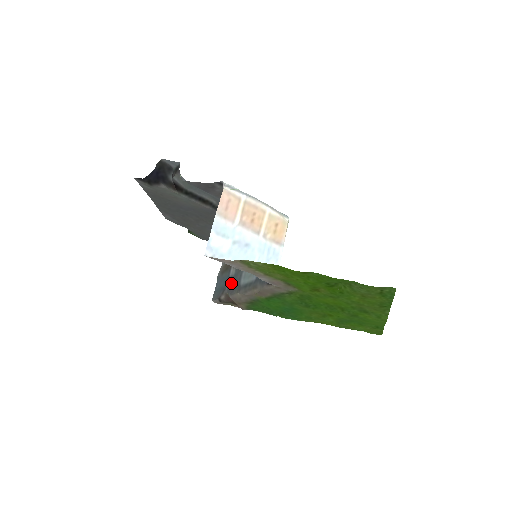
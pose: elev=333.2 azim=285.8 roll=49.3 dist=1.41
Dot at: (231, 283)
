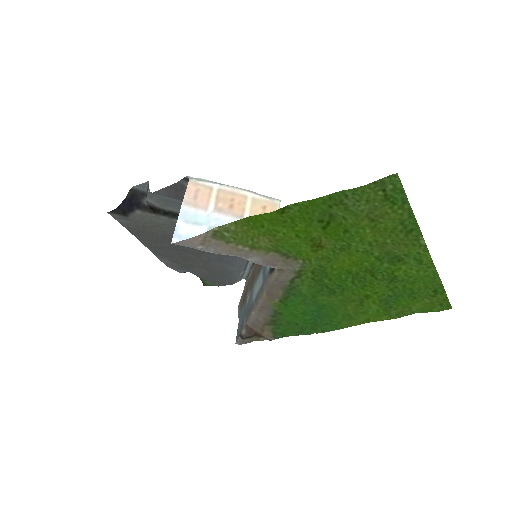
Dot at: (247, 309)
